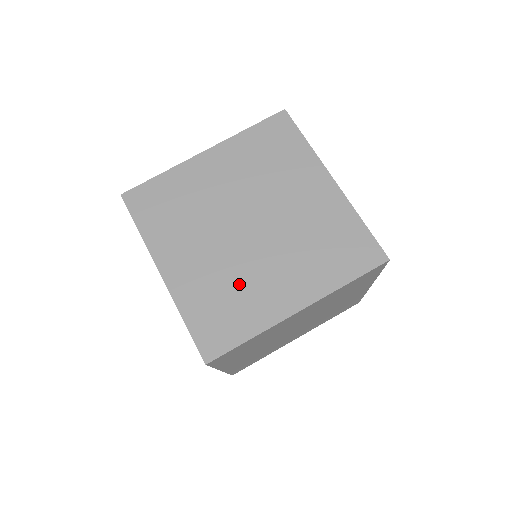
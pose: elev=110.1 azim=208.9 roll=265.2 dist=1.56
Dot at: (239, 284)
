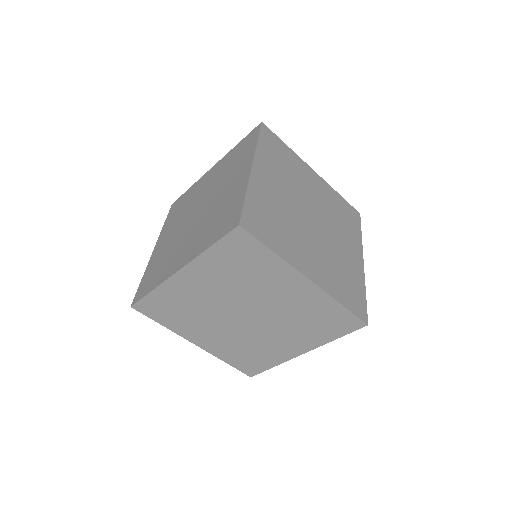
Dot at: (254, 345)
